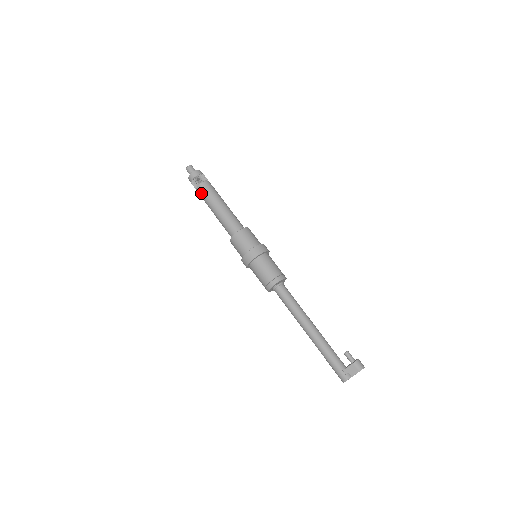
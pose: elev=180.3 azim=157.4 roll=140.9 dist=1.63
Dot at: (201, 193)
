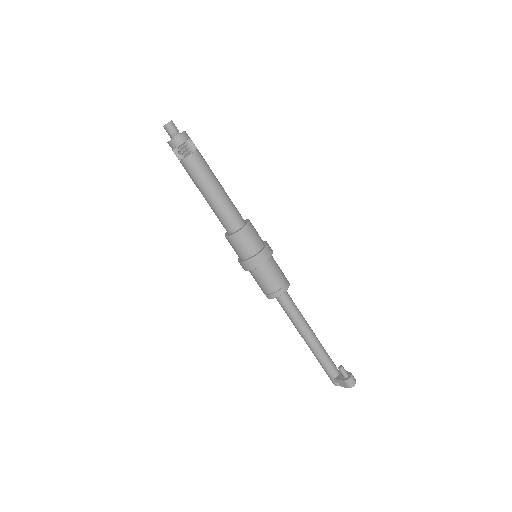
Dot at: occluded
